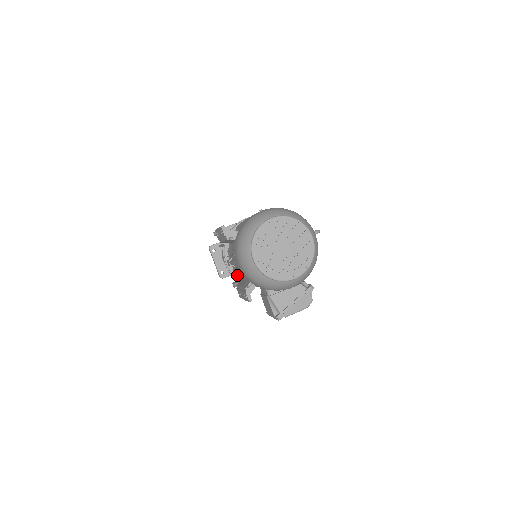
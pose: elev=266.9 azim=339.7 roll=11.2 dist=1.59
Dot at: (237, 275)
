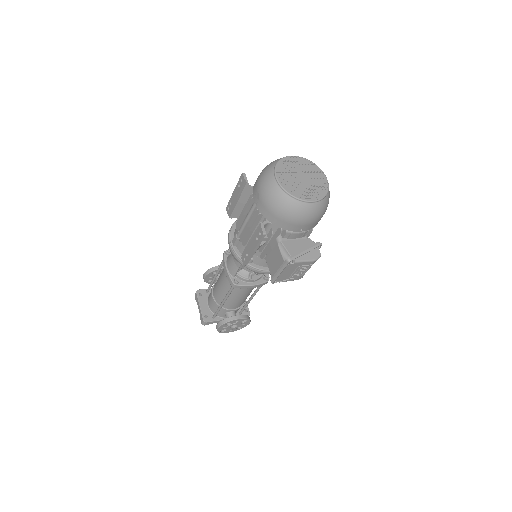
Dot at: (240, 255)
